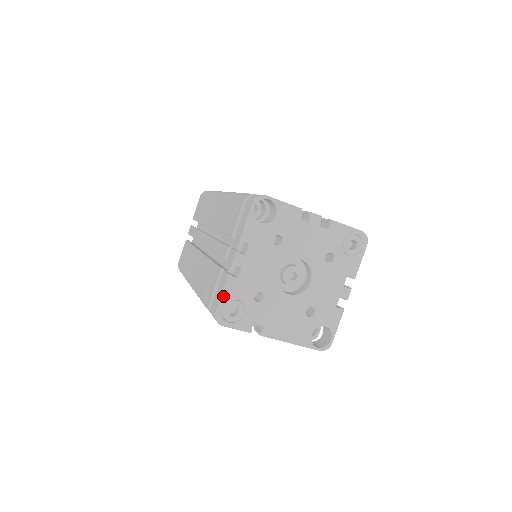
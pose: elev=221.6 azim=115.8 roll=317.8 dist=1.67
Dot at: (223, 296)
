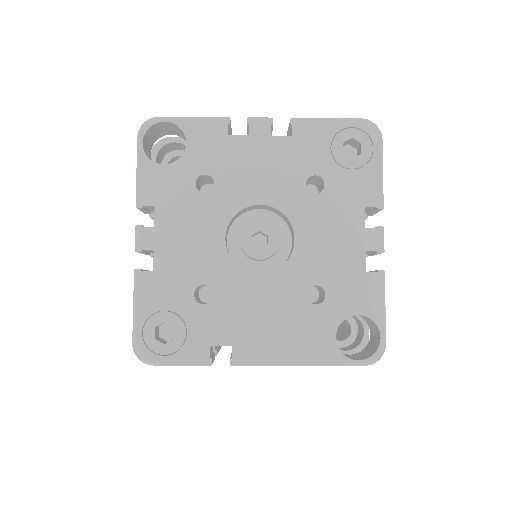
Dot at: (137, 311)
